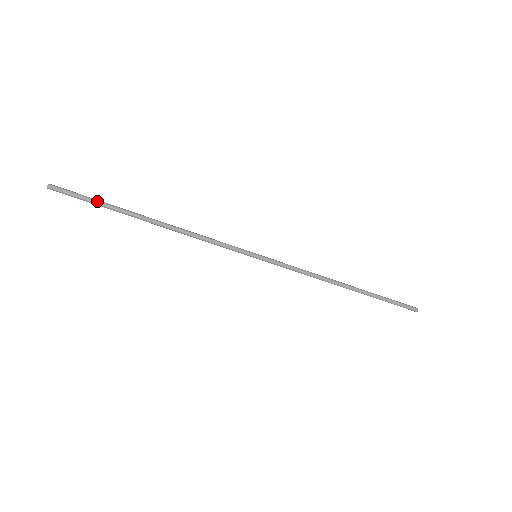
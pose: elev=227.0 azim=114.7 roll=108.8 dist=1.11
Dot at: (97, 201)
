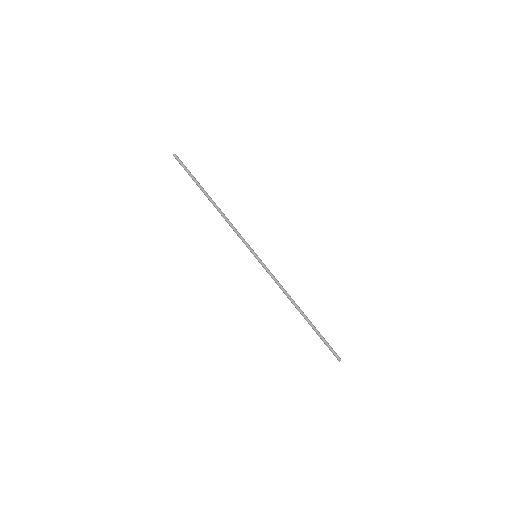
Dot at: (192, 175)
